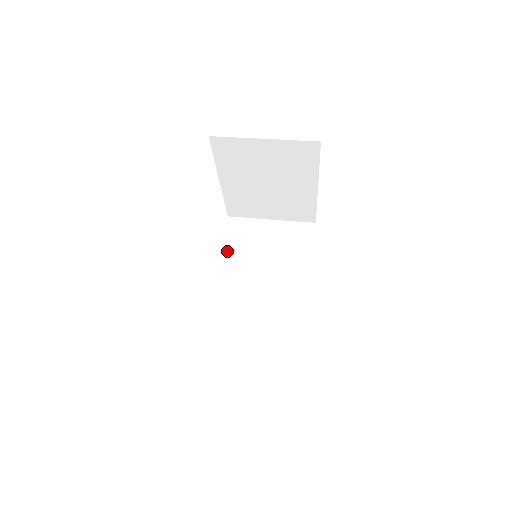
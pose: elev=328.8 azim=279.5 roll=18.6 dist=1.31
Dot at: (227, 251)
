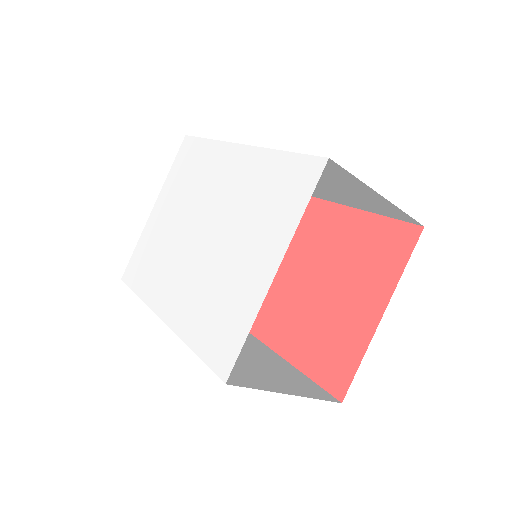
Dot at: occluded
